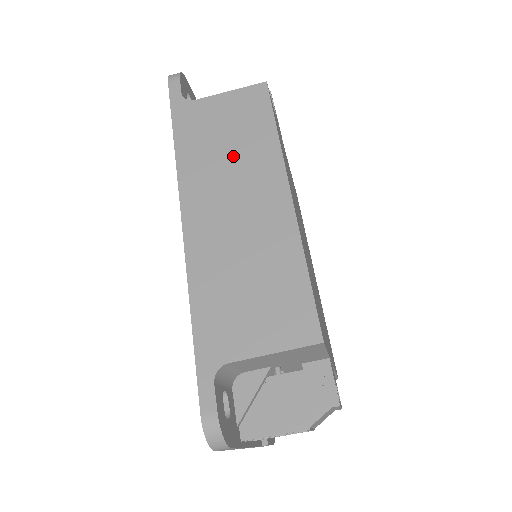
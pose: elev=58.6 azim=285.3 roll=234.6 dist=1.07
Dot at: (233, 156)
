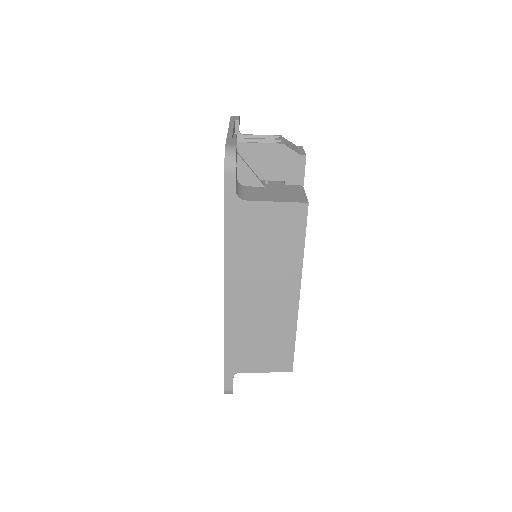
Dot at: (268, 260)
